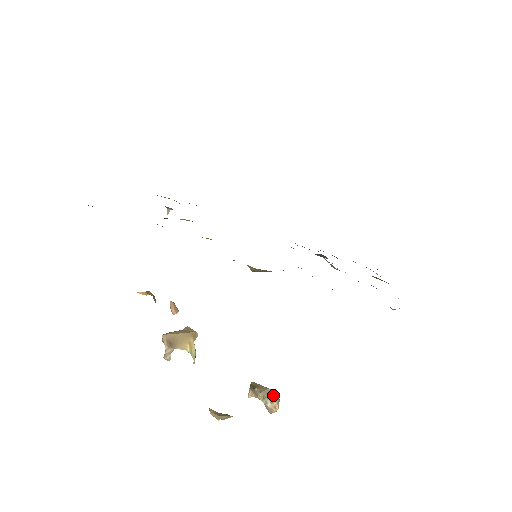
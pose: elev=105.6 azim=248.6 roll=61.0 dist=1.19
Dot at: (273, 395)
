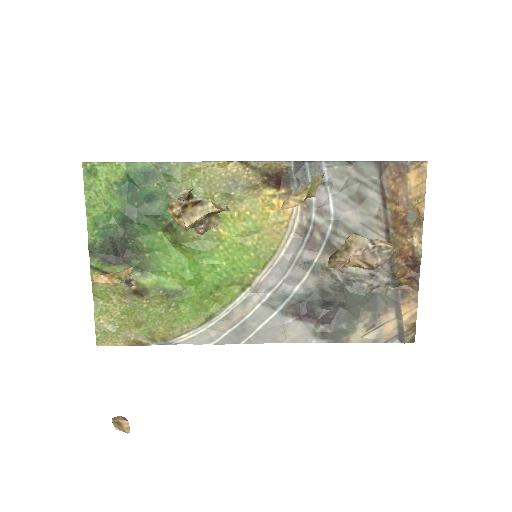
Dot at: occluded
